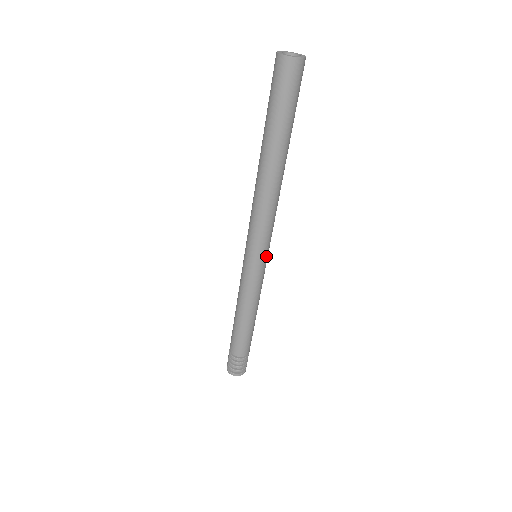
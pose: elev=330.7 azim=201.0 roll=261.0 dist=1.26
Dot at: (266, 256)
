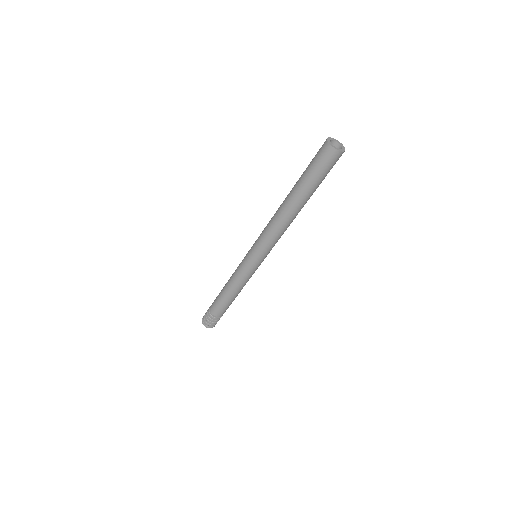
Dot at: (261, 260)
